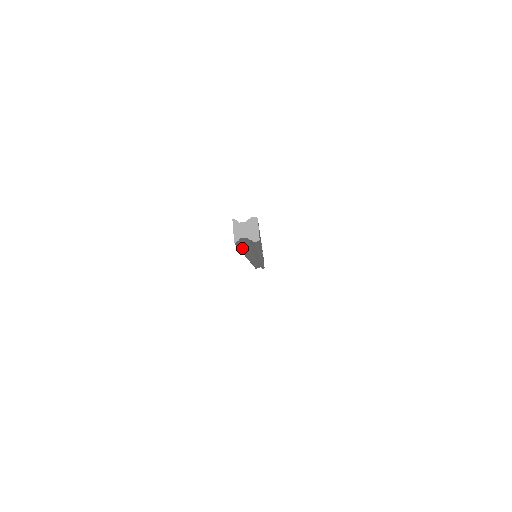
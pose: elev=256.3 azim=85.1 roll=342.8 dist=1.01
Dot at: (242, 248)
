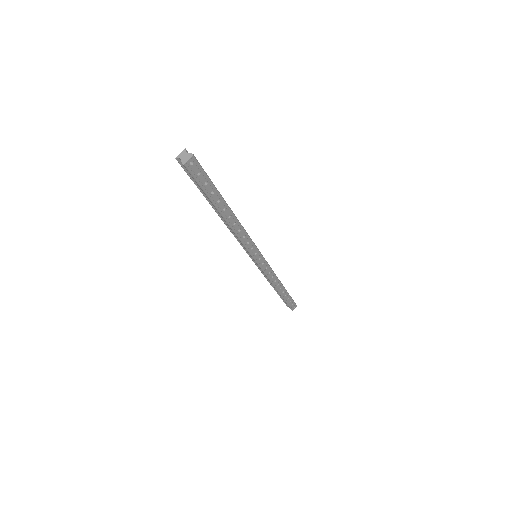
Dot at: (199, 187)
